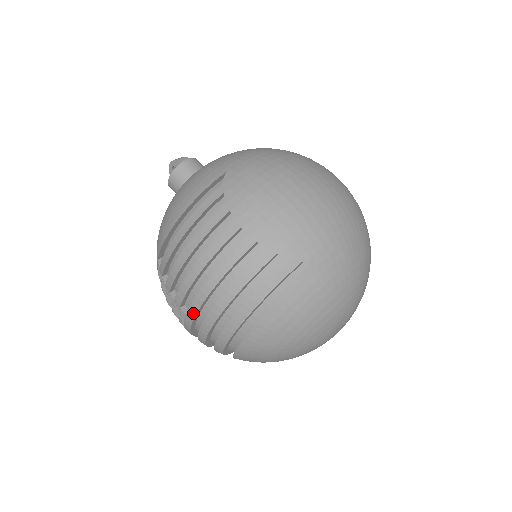
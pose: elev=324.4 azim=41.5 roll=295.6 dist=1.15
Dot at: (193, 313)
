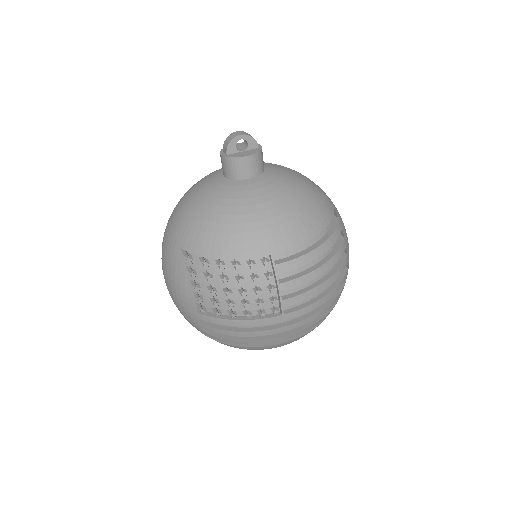
Dot at: (296, 315)
